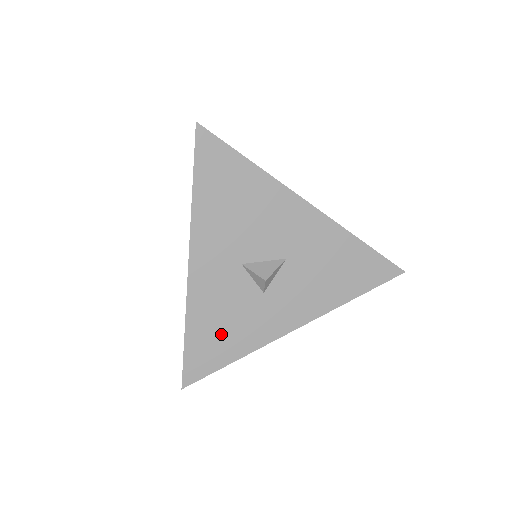
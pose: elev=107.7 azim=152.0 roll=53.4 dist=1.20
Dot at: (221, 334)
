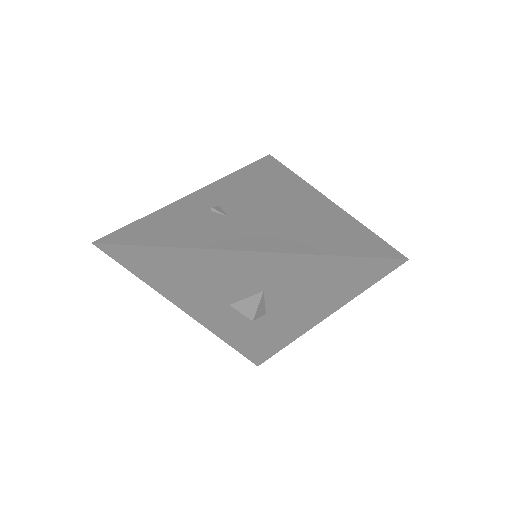
Dot at: (256, 340)
